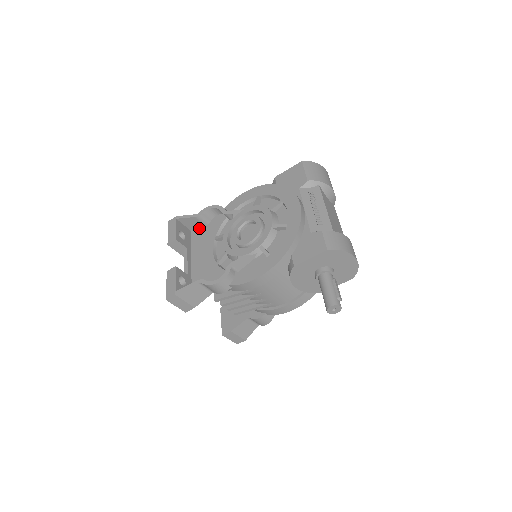
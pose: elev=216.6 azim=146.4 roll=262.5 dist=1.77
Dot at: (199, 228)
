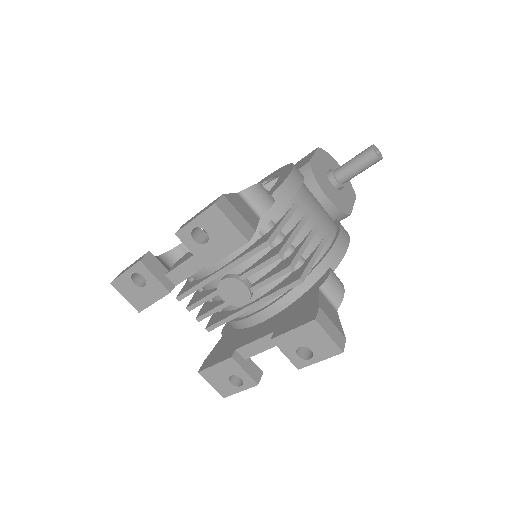
Dot at: occluded
